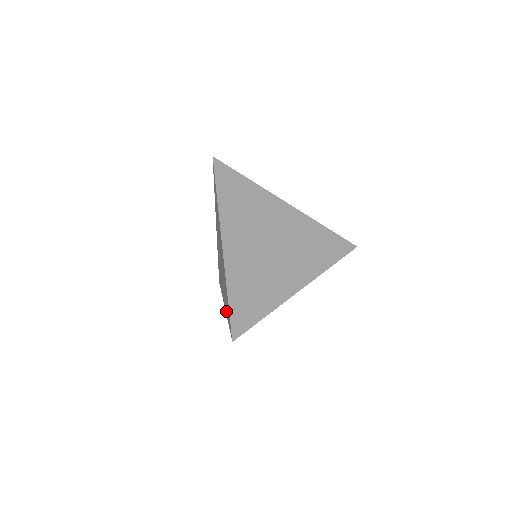
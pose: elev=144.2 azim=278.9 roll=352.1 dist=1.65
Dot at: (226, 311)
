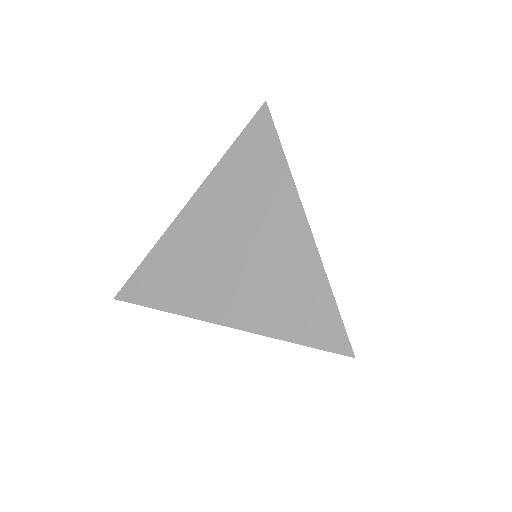
Dot at: (265, 325)
